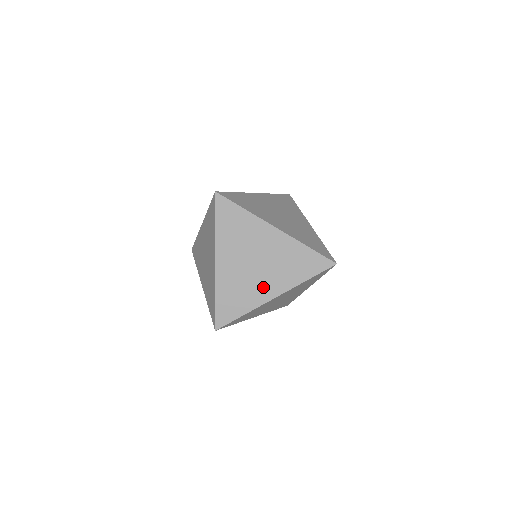
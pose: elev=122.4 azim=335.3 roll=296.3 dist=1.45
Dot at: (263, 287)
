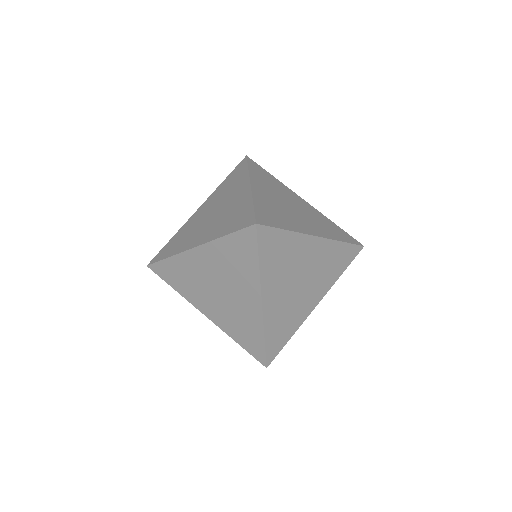
Dot at: (205, 302)
